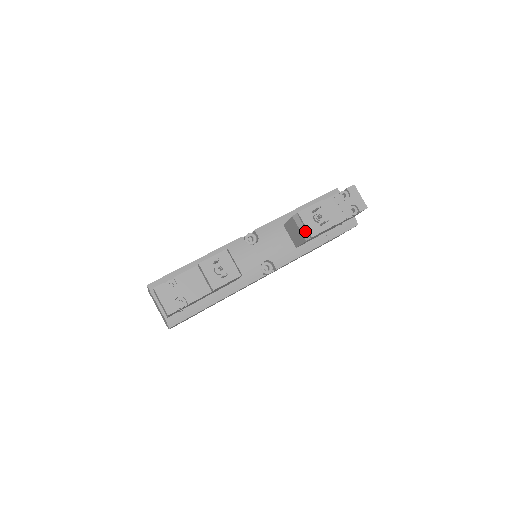
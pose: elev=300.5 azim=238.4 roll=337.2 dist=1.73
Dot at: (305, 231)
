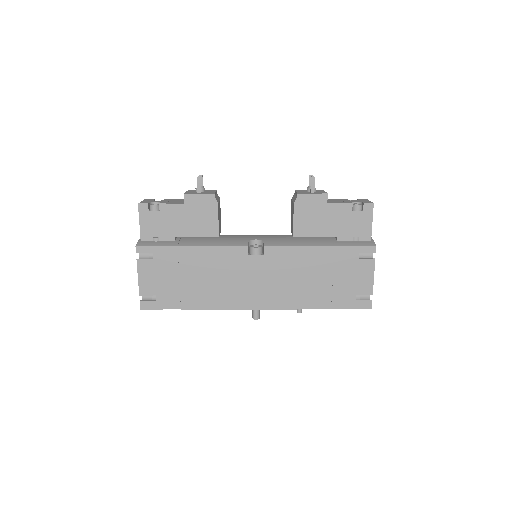
Dot at: (295, 197)
